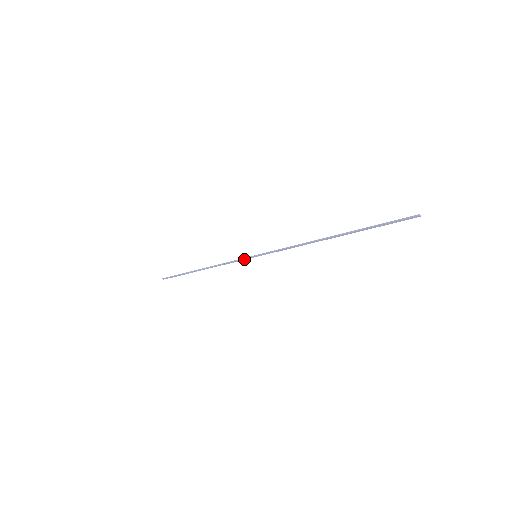
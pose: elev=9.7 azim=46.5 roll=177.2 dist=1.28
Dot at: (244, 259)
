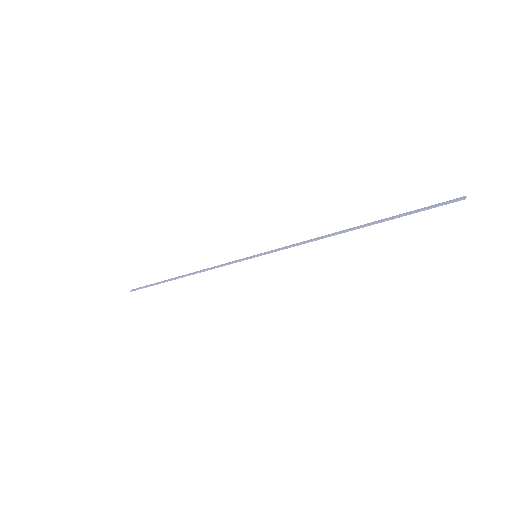
Dot at: (240, 260)
